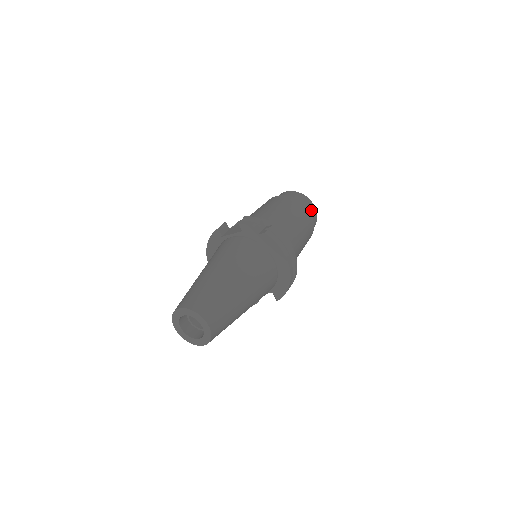
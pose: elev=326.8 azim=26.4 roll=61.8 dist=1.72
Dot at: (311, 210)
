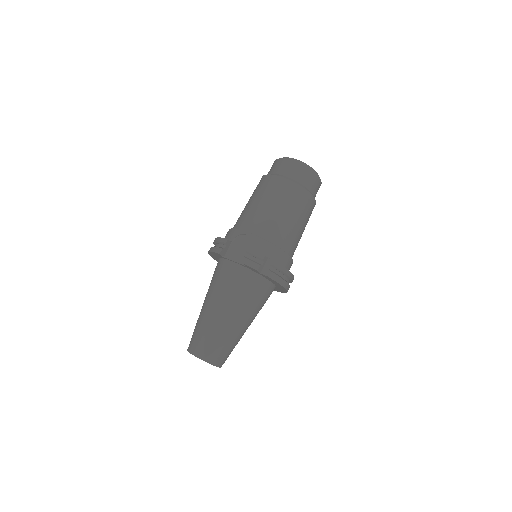
Dot at: (316, 187)
